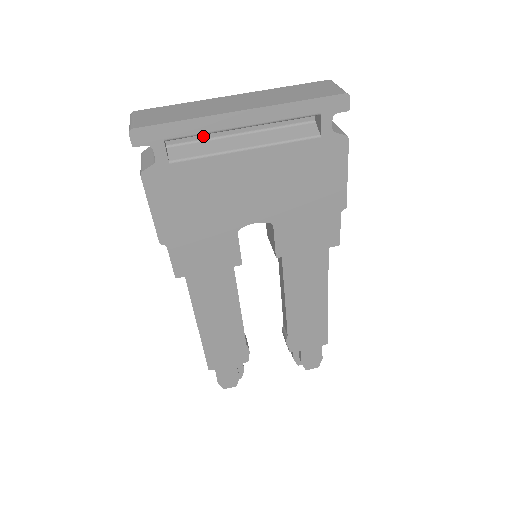
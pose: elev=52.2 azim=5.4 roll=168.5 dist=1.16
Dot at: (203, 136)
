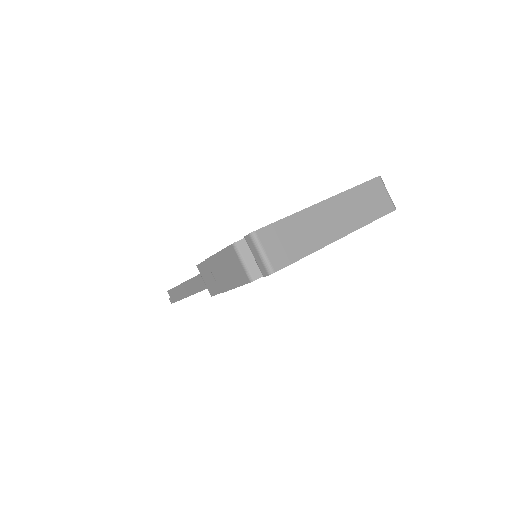
Dot at: occluded
